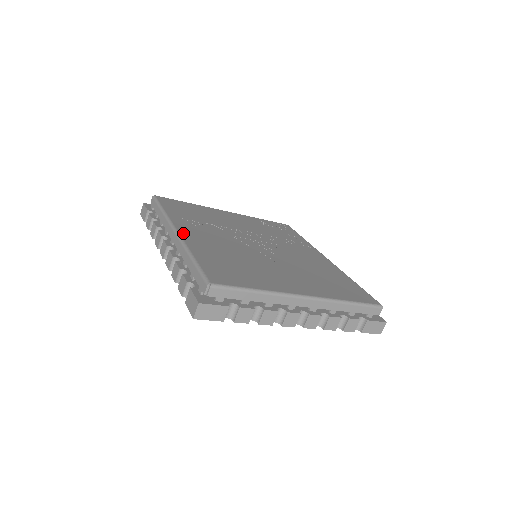
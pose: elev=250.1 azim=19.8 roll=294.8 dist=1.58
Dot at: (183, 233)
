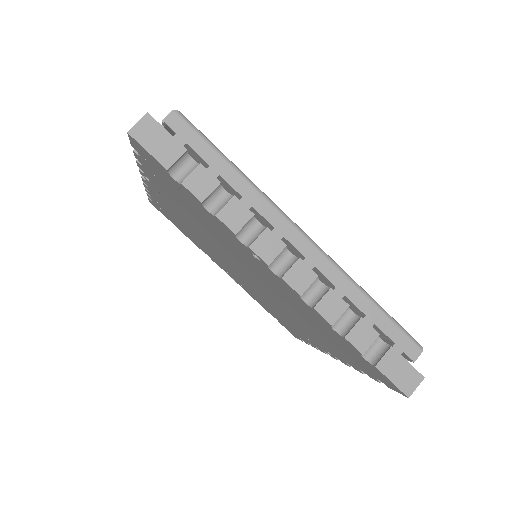
Dot at: occluded
